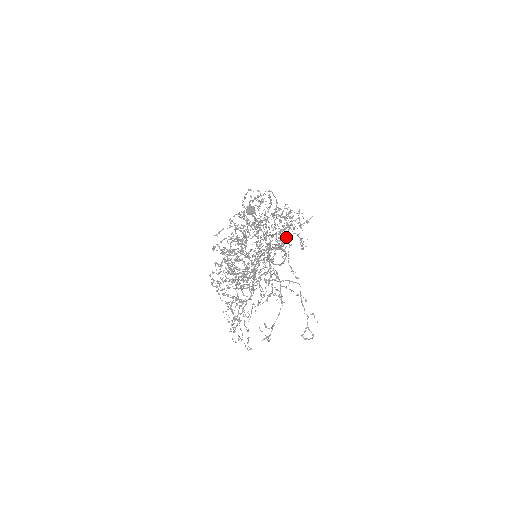
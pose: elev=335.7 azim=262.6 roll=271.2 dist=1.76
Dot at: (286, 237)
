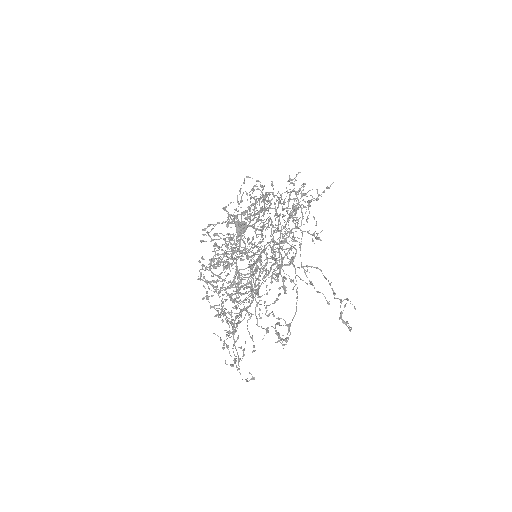
Dot at: (293, 236)
